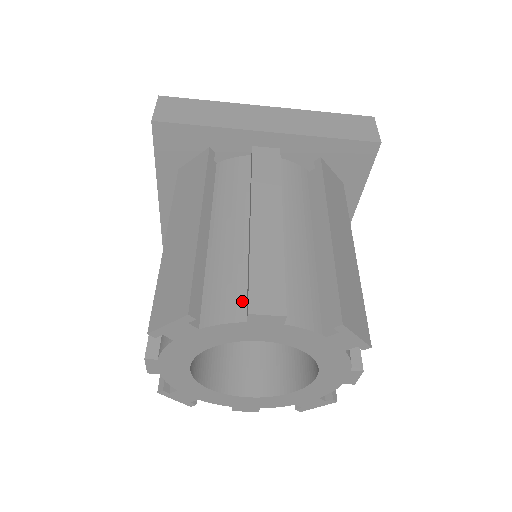
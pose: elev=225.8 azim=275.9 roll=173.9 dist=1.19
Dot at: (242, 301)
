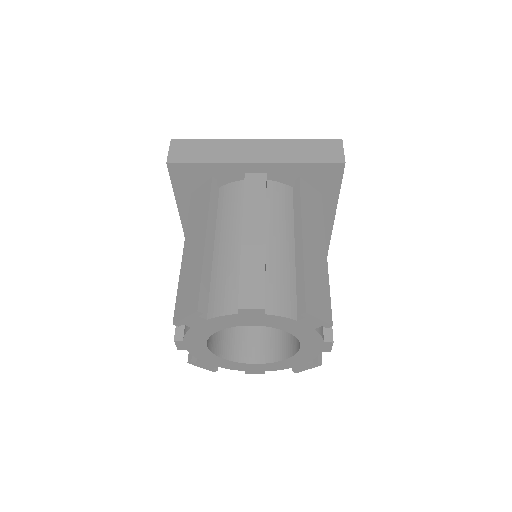
Dot at: (235, 299)
